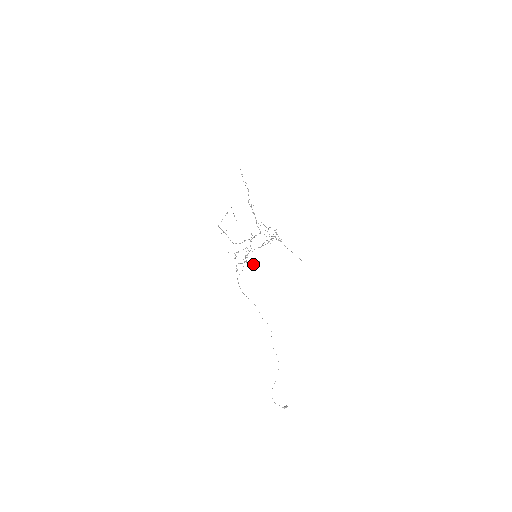
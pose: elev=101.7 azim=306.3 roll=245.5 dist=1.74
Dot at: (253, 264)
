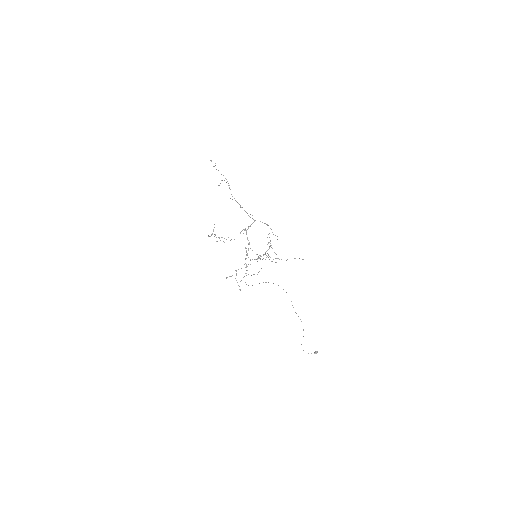
Dot at: occluded
